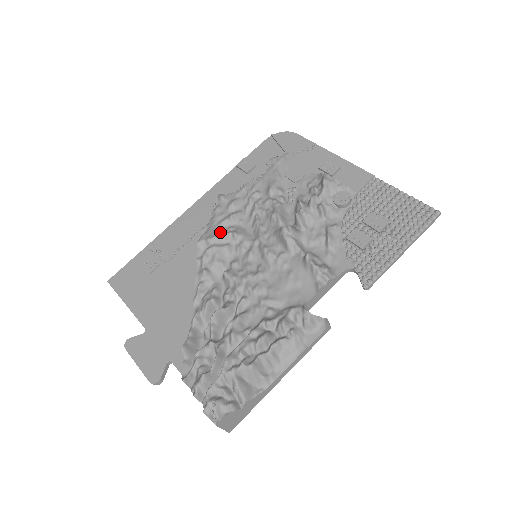
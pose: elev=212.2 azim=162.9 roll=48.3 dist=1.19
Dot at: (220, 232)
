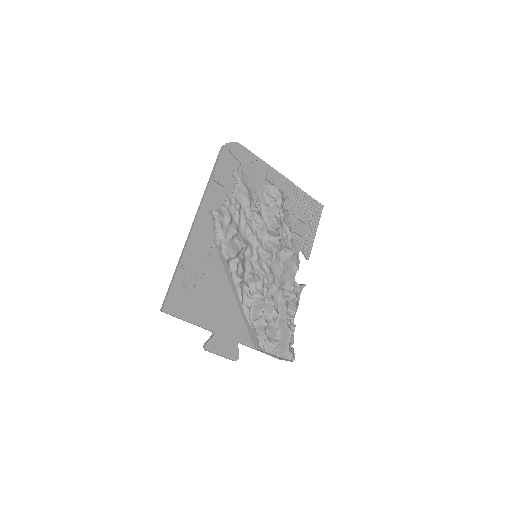
Dot at: (234, 246)
